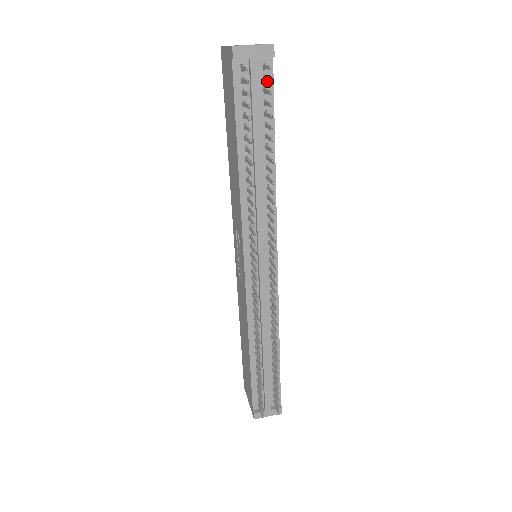
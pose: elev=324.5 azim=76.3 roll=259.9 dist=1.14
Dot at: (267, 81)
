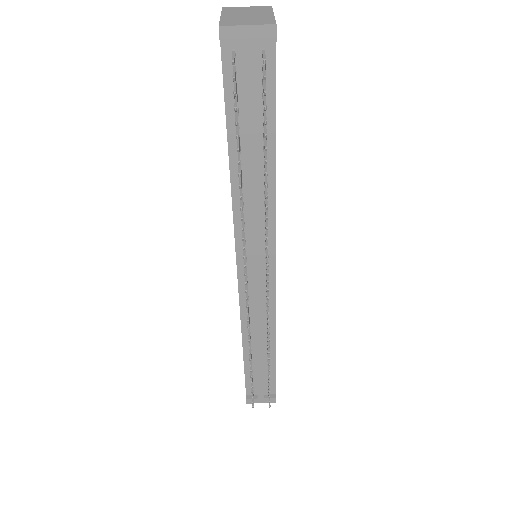
Dot at: (263, 76)
